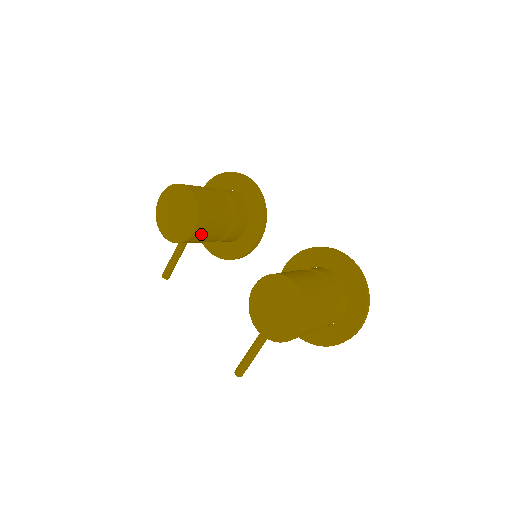
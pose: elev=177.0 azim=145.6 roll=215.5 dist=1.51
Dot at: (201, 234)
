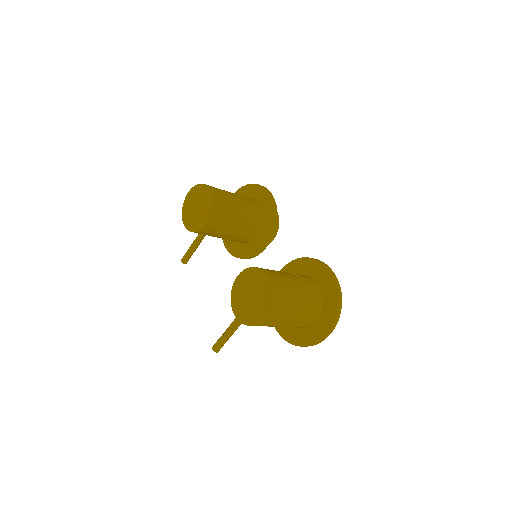
Dot at: (213, 228)
